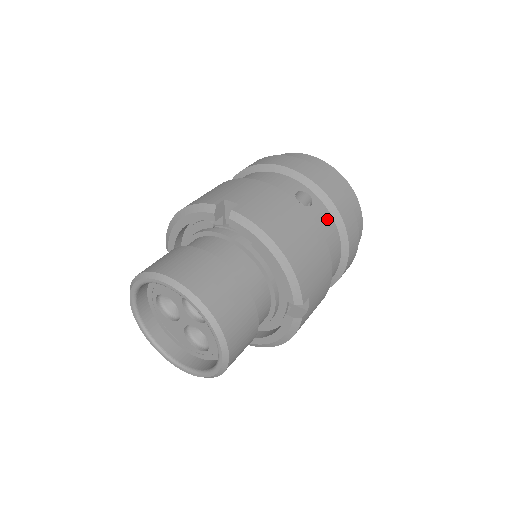
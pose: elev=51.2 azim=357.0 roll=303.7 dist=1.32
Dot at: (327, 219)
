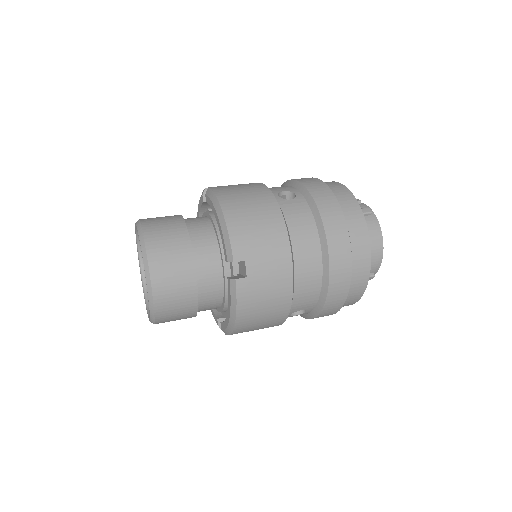
Dot at: (304, 213)
